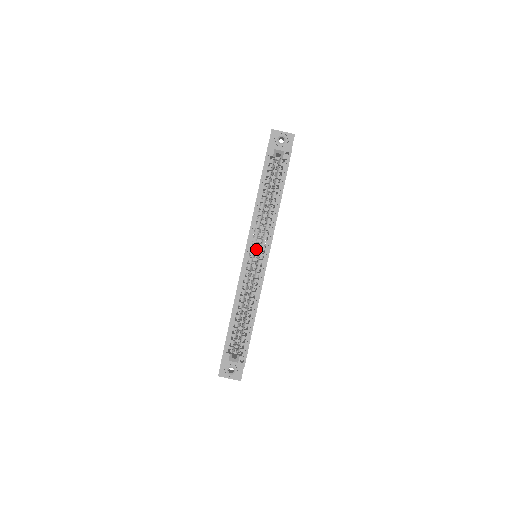
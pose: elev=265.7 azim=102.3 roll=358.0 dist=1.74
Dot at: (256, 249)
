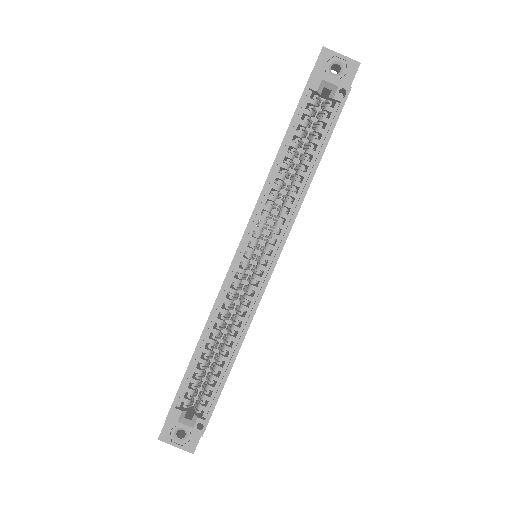
Dot at: (258, 245)
